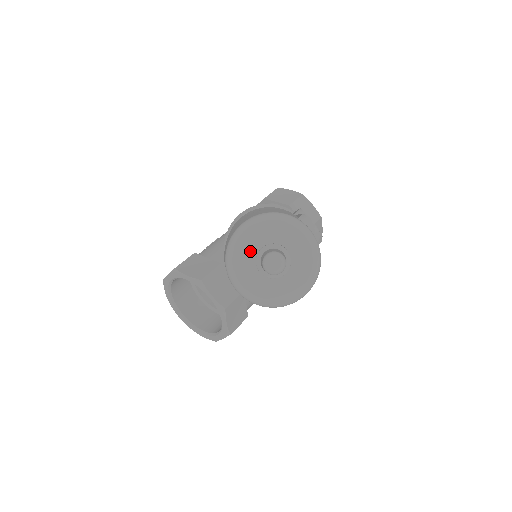
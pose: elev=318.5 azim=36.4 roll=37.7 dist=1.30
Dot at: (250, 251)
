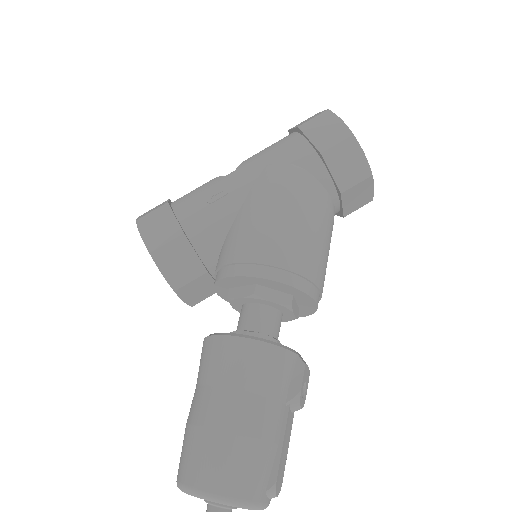
Dot at: occluded
